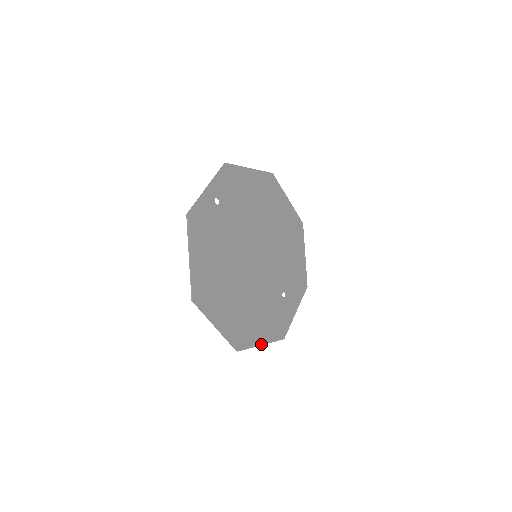
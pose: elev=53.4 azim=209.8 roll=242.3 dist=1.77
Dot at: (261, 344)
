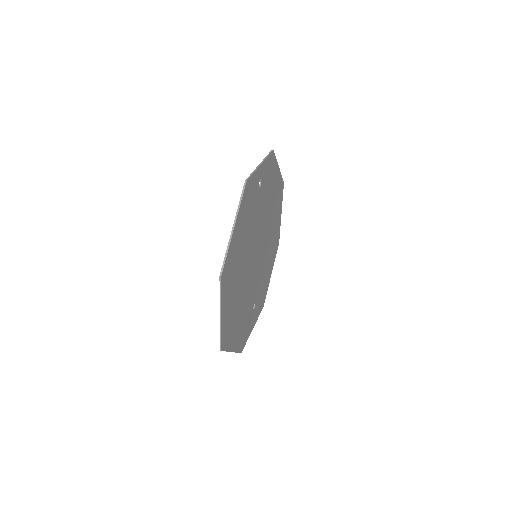
Dot at: (232, 351)
